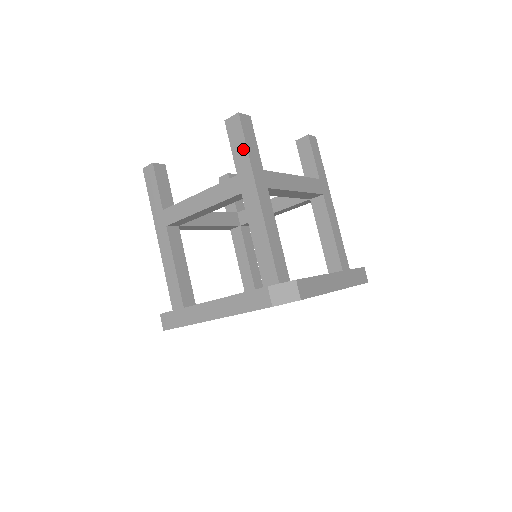
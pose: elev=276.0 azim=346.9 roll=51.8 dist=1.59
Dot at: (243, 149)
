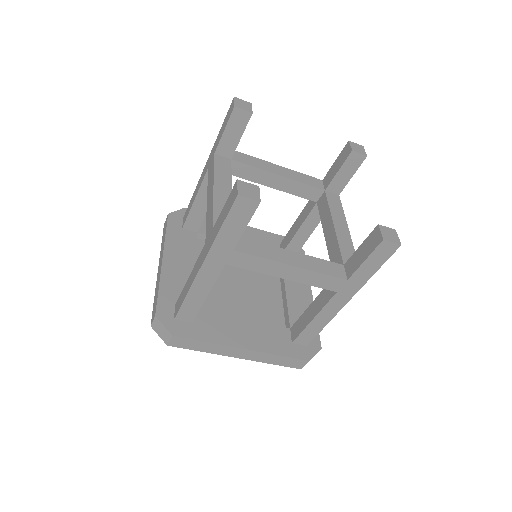
Dot at: (221, 223)
